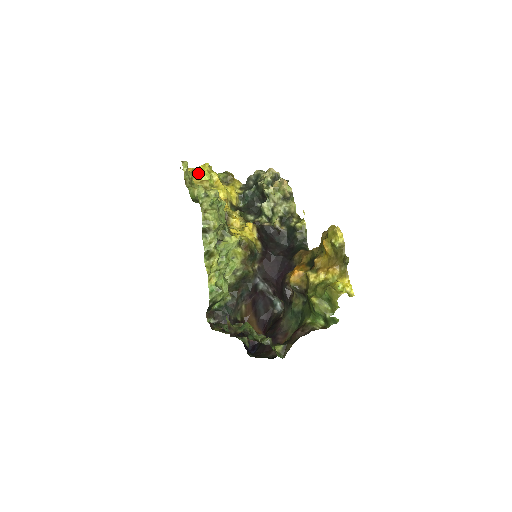
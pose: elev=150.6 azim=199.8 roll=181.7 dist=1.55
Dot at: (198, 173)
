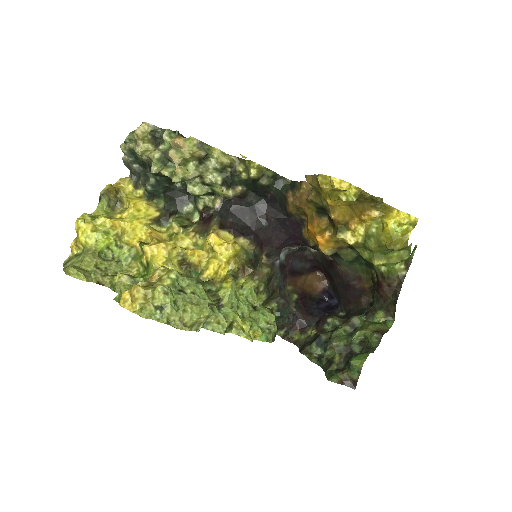
Dot at: (90, 248)
